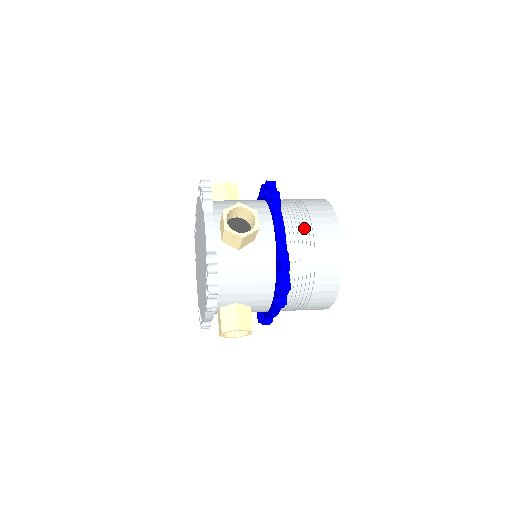
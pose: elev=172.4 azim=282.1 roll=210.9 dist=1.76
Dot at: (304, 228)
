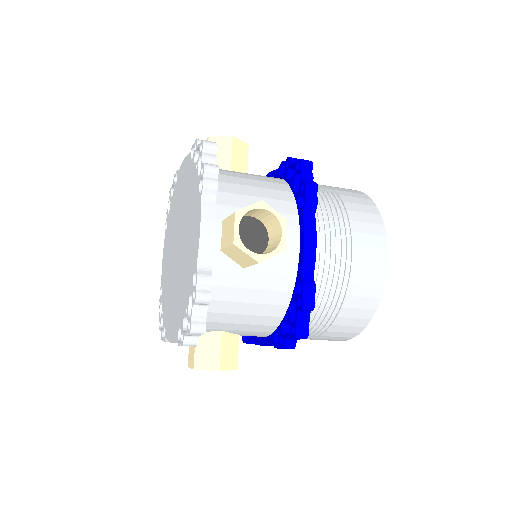
Dot at: occluded
